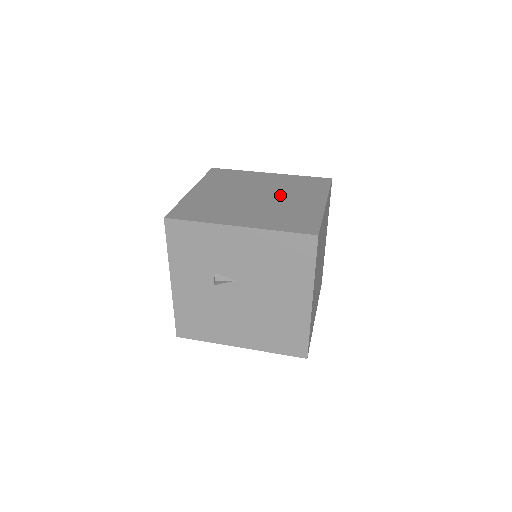
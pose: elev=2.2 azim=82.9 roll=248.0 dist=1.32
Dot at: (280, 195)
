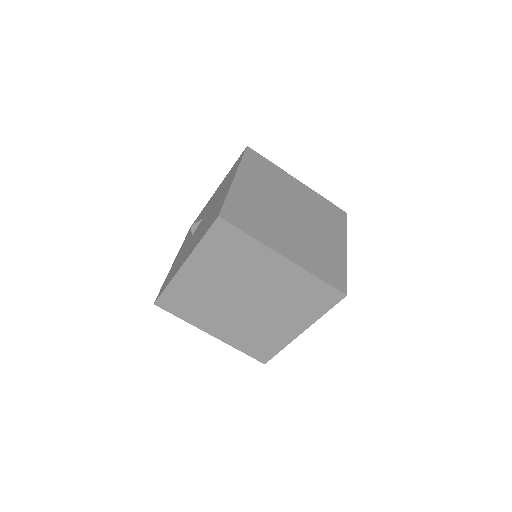
Dot at: occluded
